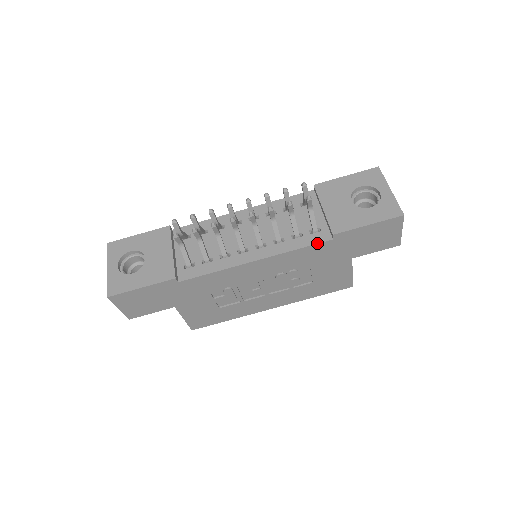
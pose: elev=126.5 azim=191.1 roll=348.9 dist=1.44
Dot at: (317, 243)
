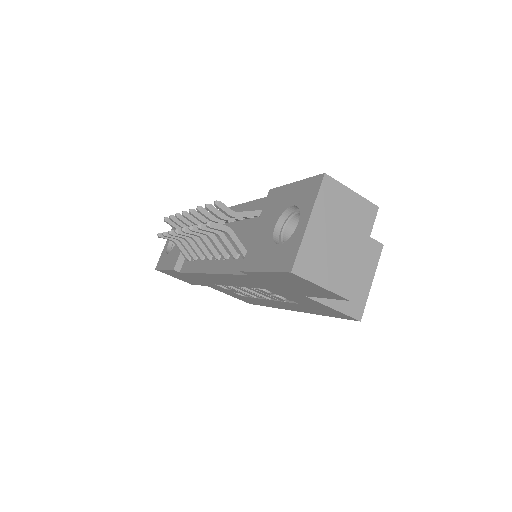
Dot at: (238, 274)
